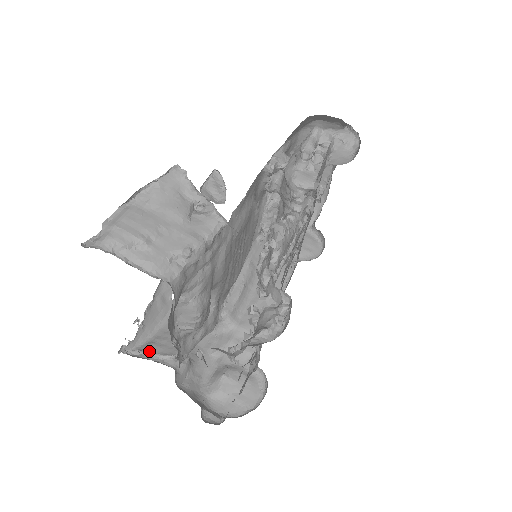
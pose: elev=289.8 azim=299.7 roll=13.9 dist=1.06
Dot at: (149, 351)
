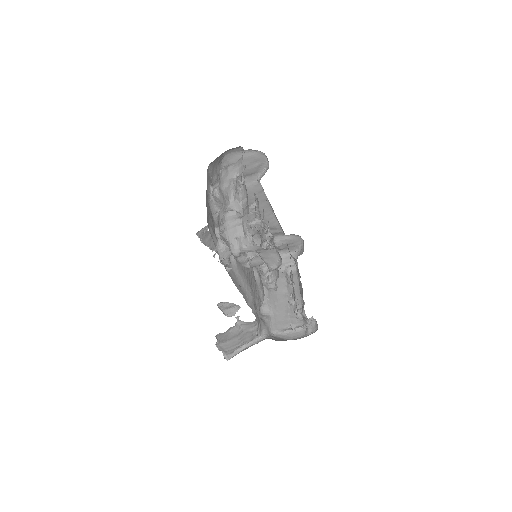
Dot at: occluded
